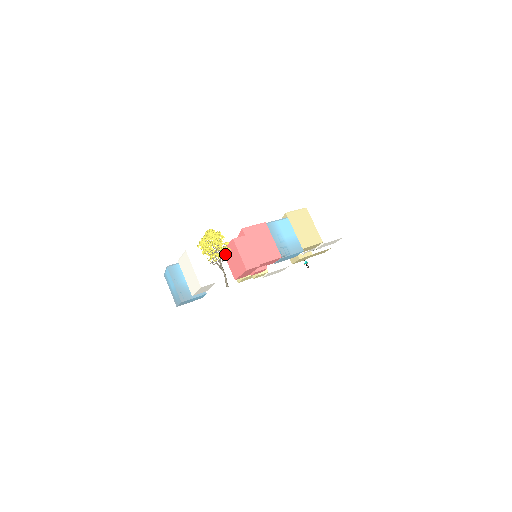
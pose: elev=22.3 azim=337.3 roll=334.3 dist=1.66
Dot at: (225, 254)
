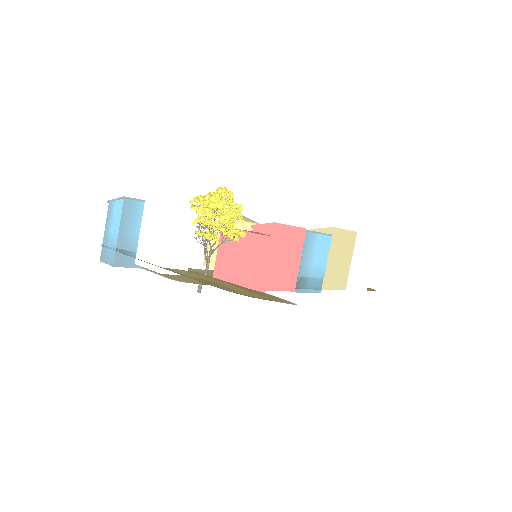
Dot at: (223, 236)
